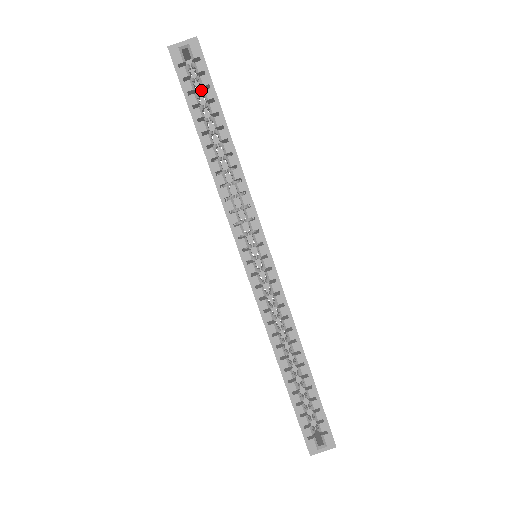
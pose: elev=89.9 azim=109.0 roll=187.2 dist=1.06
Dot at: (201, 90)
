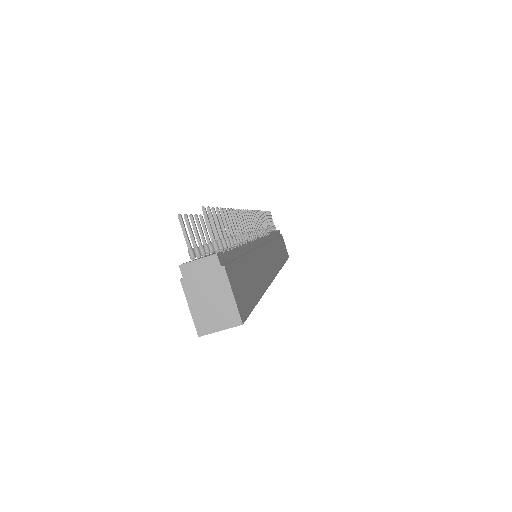
Dot at: occluded
